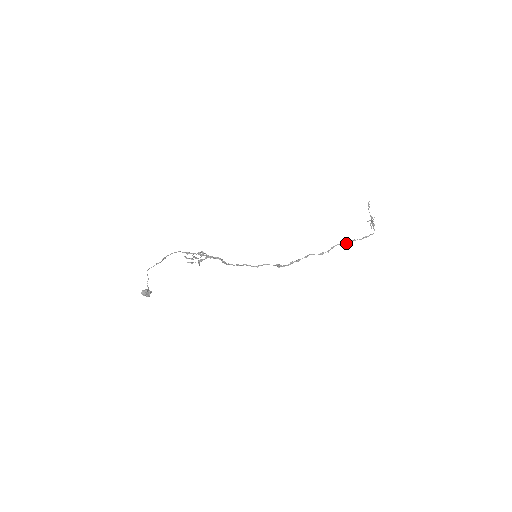
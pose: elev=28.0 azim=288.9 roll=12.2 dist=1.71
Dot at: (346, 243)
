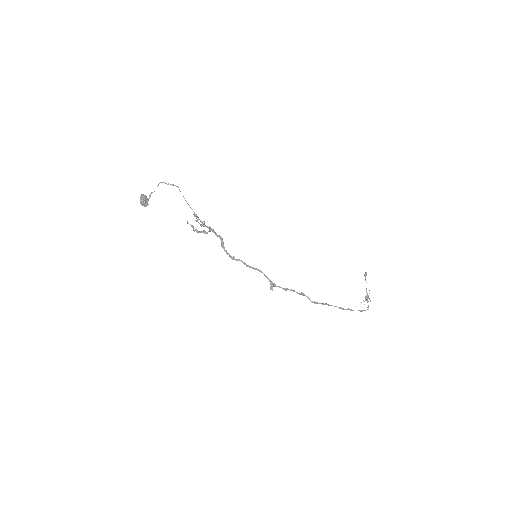
Dot at: (341, 307)
